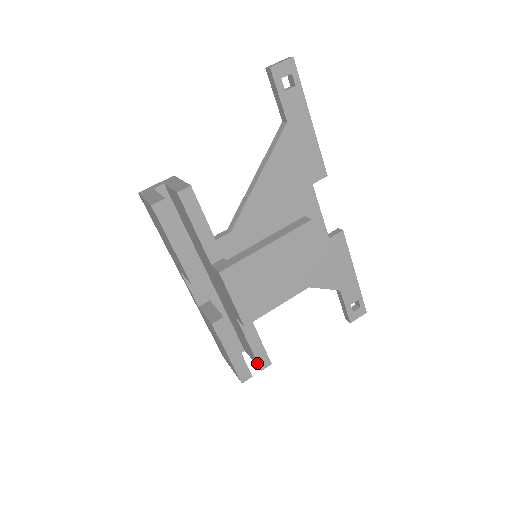
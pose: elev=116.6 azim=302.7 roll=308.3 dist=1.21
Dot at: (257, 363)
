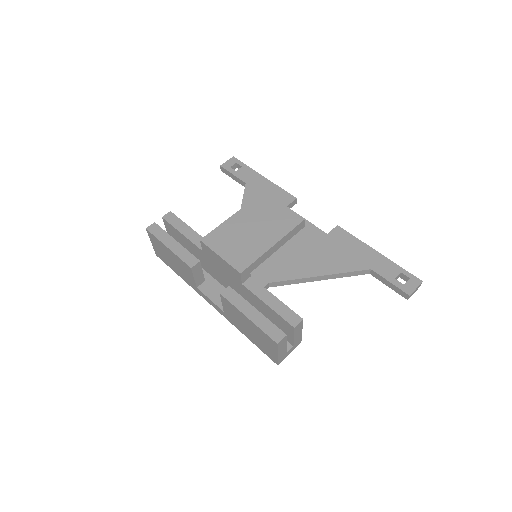
Dot at: (286, 322)
